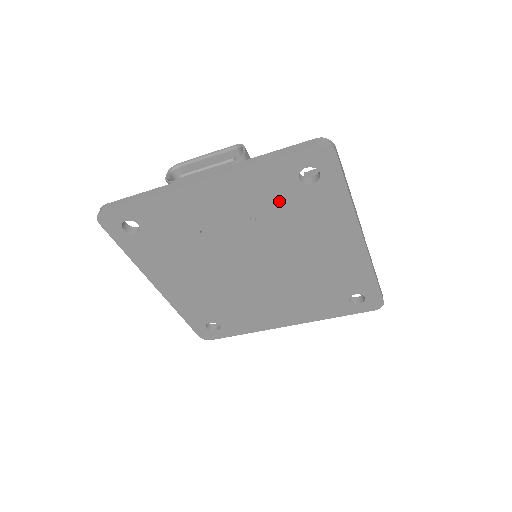
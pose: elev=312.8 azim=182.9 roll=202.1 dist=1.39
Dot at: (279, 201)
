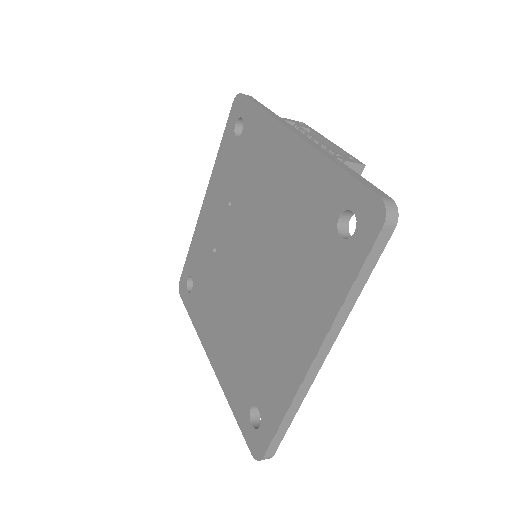
Dot at: (235, 169)
